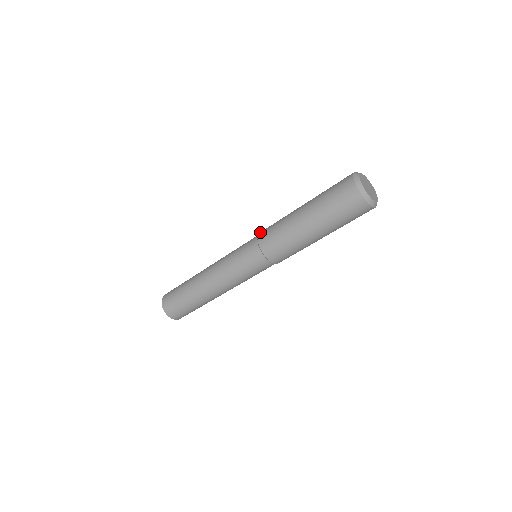
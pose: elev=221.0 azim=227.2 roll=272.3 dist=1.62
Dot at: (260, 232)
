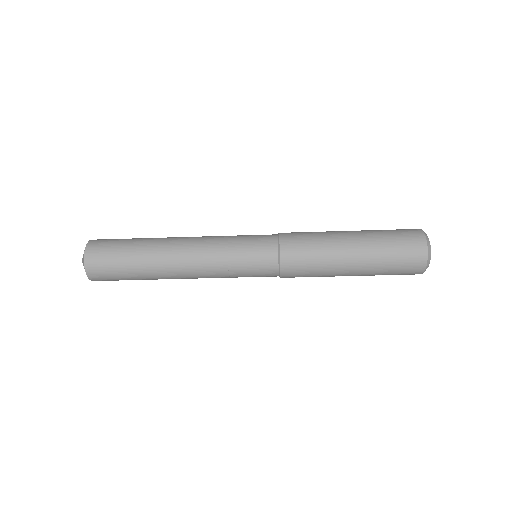
Dot at: occluded
